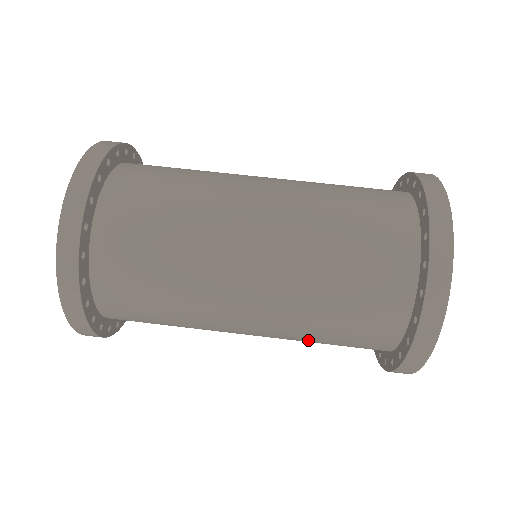
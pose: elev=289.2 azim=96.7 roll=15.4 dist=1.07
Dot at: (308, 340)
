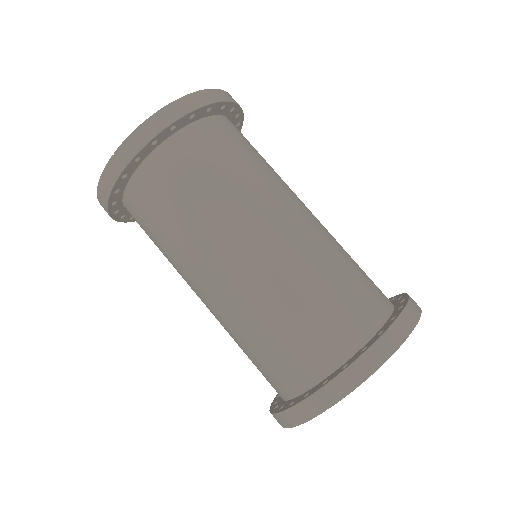
Dot at: (258, 323)
